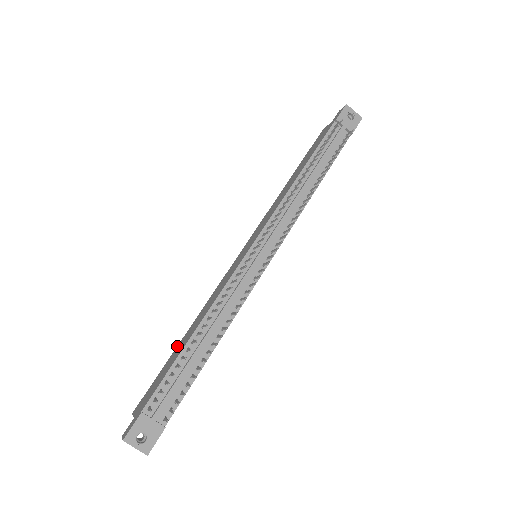
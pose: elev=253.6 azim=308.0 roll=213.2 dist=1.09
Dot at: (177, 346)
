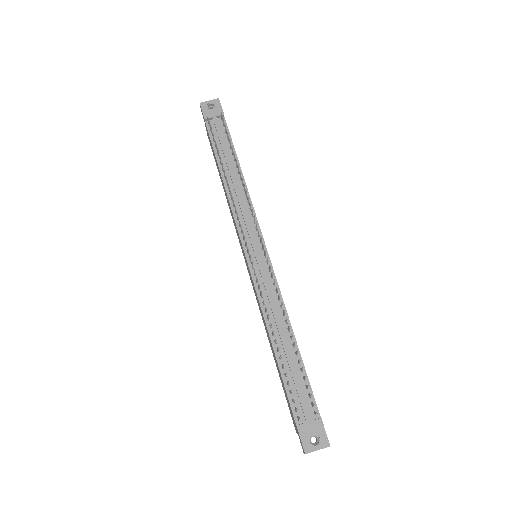
Dot at: occluded
